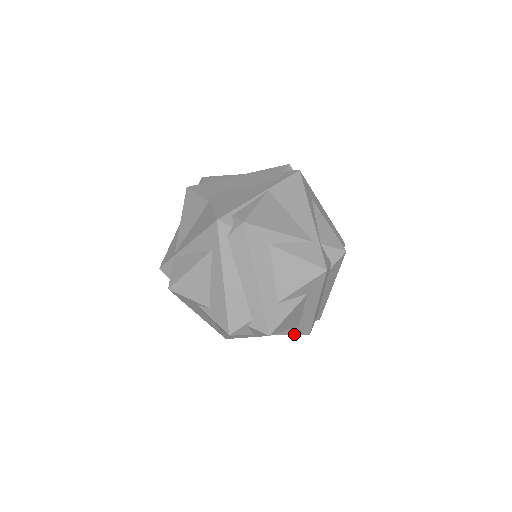
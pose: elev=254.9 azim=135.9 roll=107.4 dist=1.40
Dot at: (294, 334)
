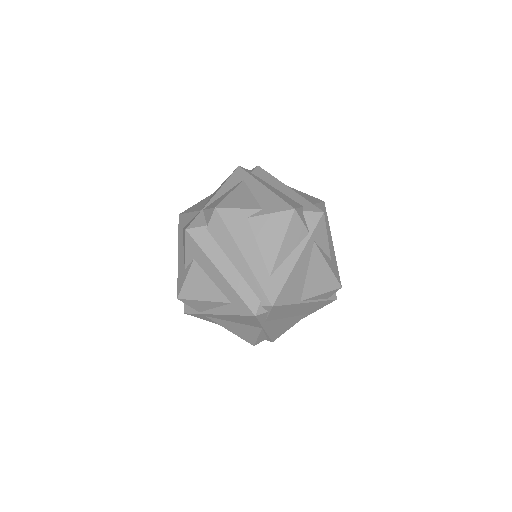
Dot at: (332, 271)
